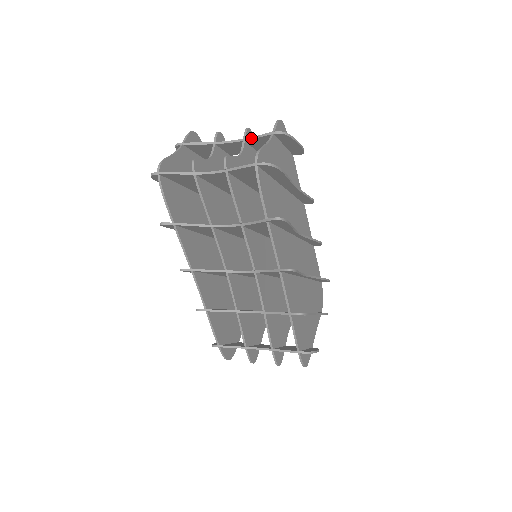
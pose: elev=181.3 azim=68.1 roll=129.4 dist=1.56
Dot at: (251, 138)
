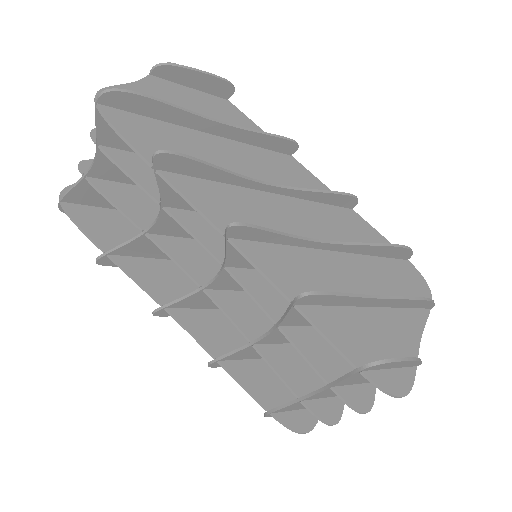
Dot at: occluded
